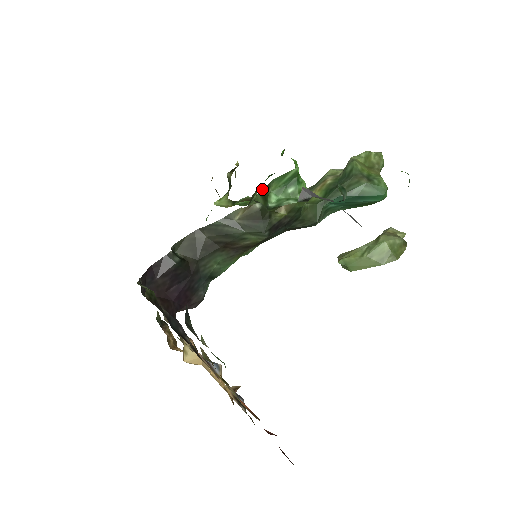
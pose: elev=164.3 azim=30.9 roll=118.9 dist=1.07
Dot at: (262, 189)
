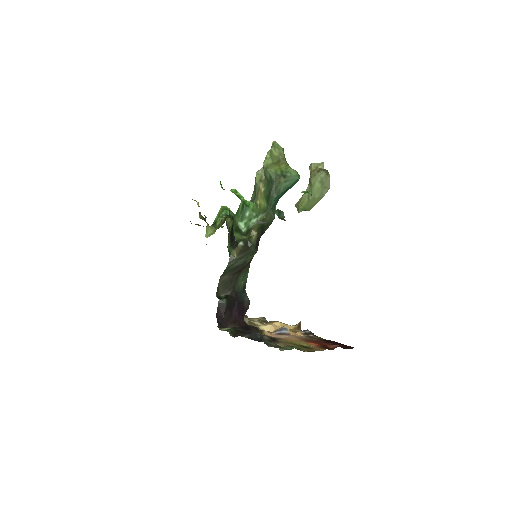
Dot at: (234, 229)
